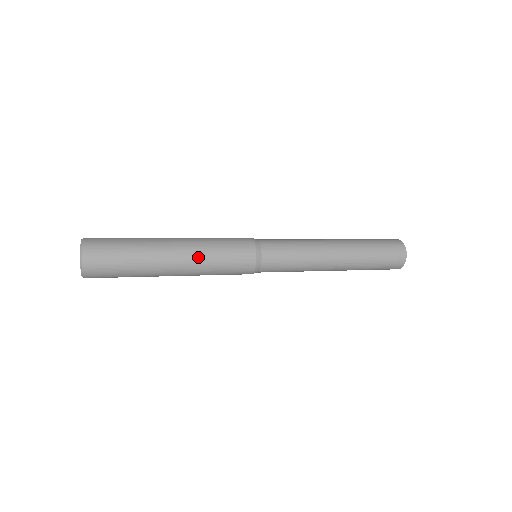
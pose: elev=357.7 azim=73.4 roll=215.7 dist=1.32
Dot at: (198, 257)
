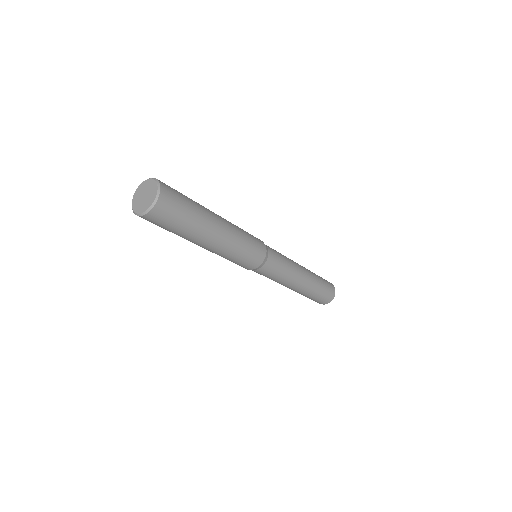
Dot at: (228, 247)
